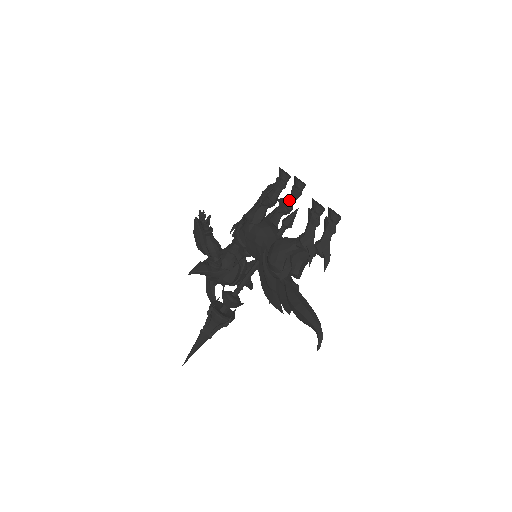
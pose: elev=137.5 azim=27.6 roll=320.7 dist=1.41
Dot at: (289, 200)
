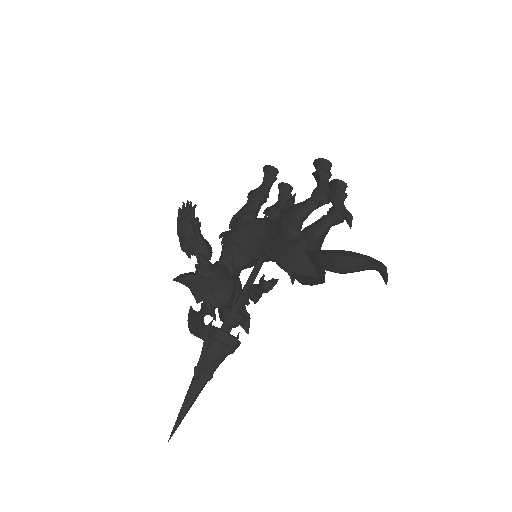
Dot at: (279, 202)
